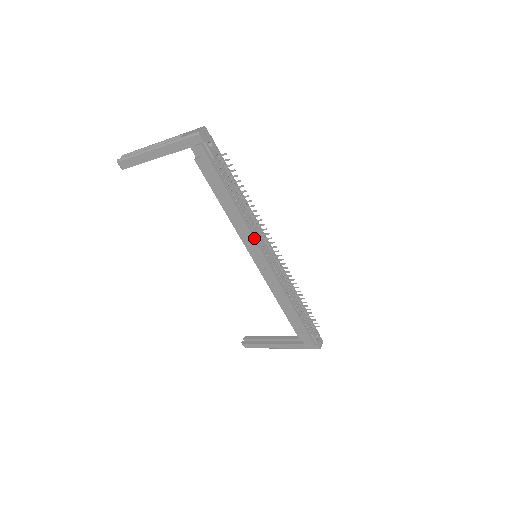
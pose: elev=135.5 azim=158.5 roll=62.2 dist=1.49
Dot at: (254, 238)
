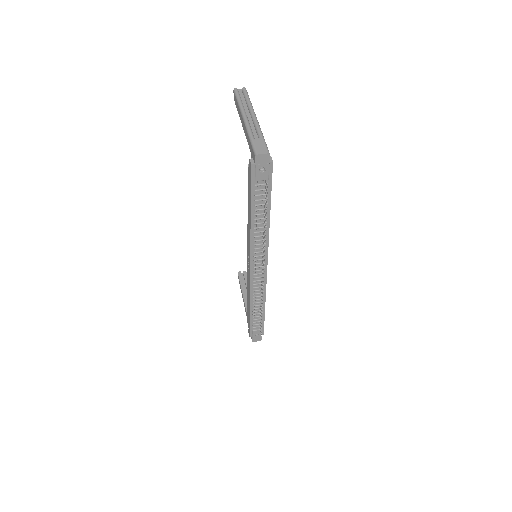
Dot at: (251, 250)
